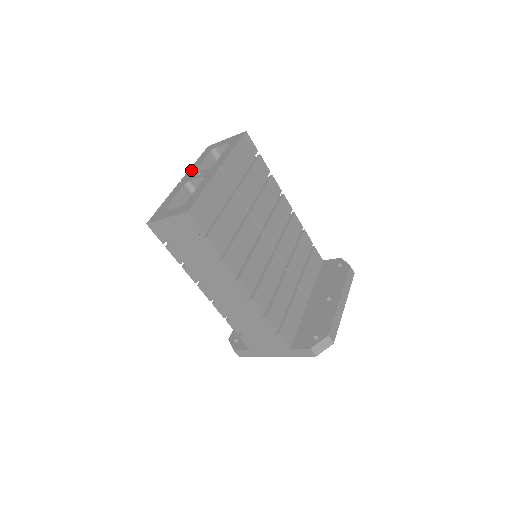
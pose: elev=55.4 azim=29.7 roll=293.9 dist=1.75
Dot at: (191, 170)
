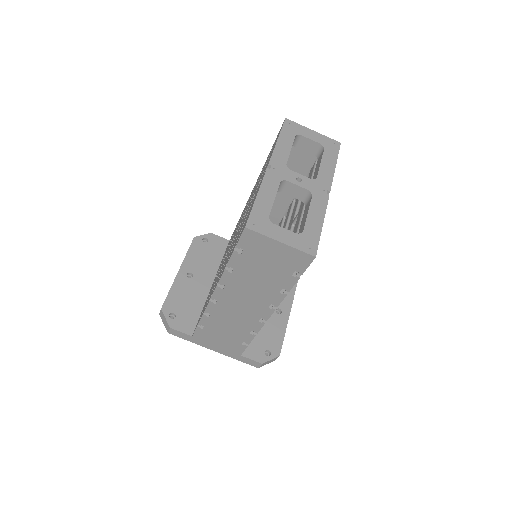
Dot at: (279, 155)
